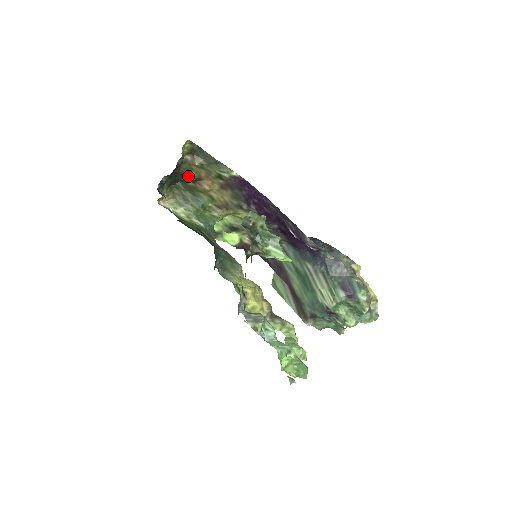
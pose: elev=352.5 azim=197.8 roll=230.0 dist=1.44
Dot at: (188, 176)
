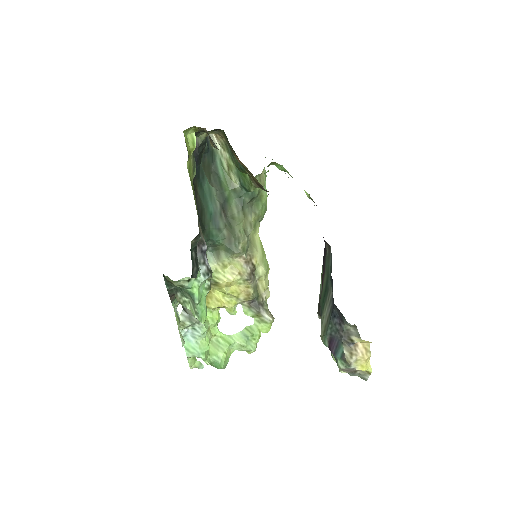
Dot at: occluded
